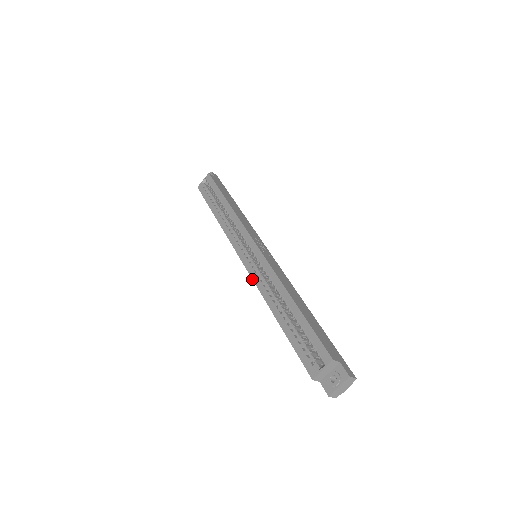
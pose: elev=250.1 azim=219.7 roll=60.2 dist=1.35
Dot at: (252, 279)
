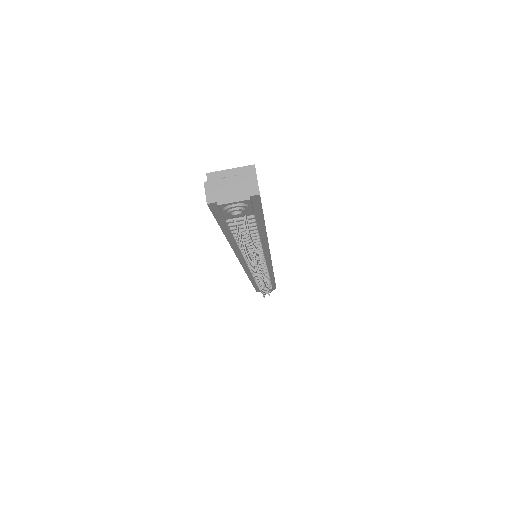
Dot at: occluded
